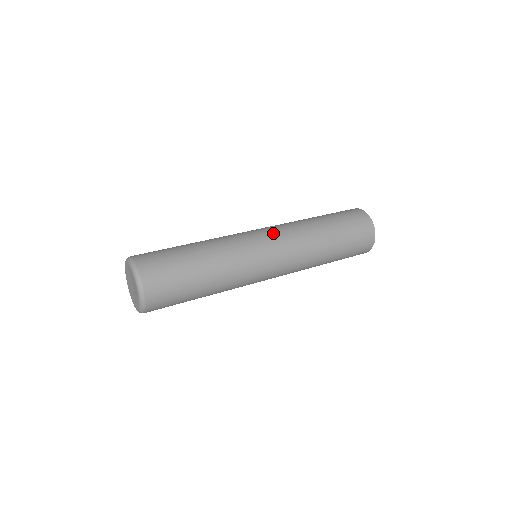
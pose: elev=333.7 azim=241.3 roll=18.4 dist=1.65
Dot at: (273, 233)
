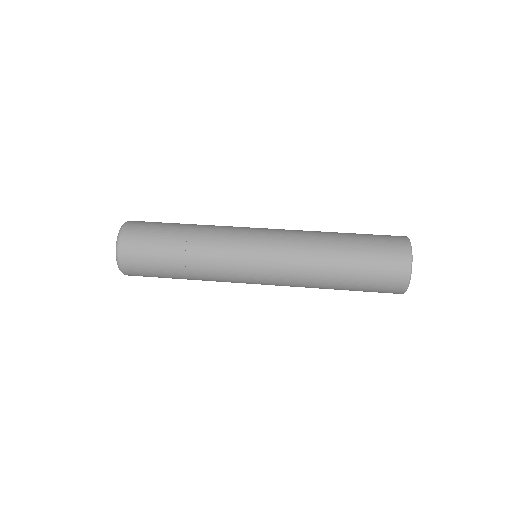
Dot at: (272, 233)
